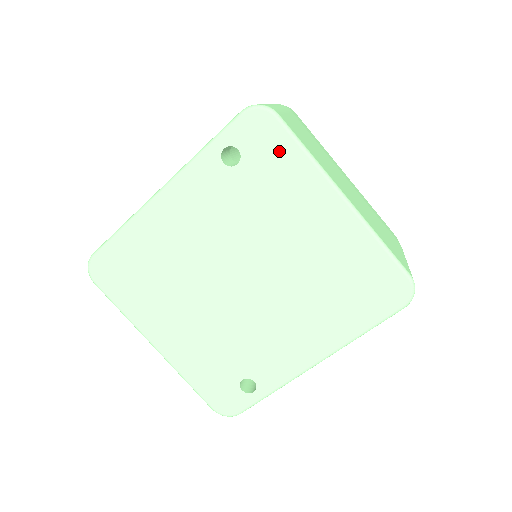
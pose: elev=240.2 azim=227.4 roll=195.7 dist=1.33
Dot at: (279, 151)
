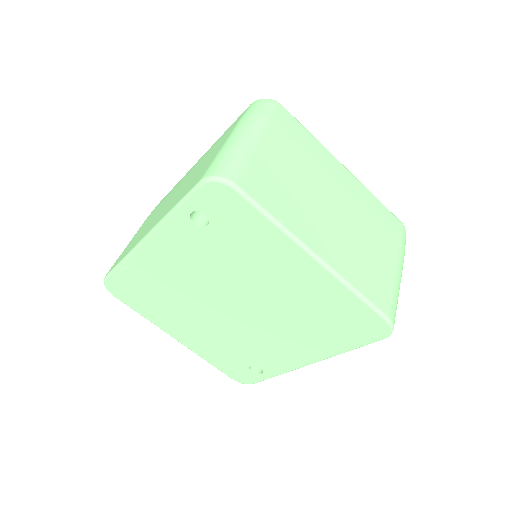
Dot at: (244, 218)
